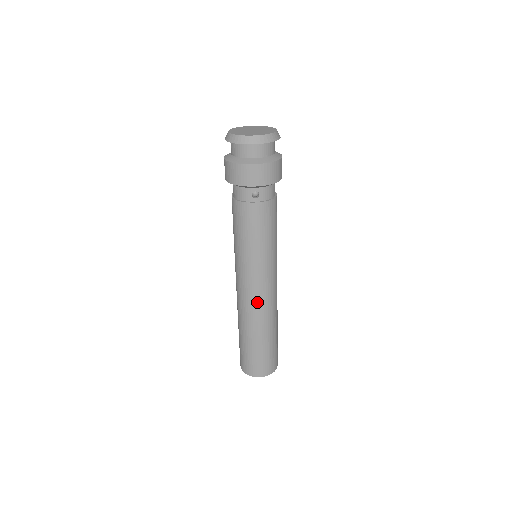
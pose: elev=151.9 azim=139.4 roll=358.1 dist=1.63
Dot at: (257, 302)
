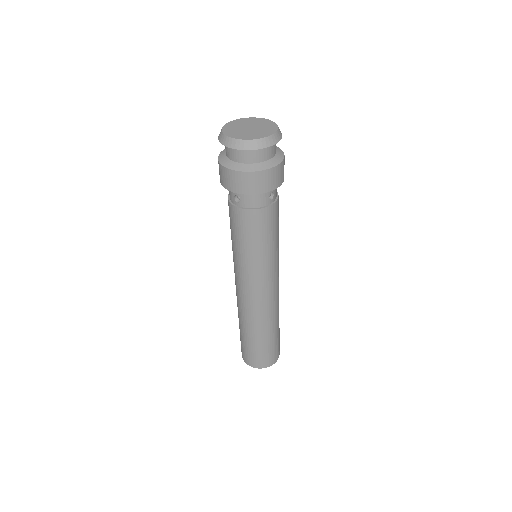
Dot at: (242, 300)
